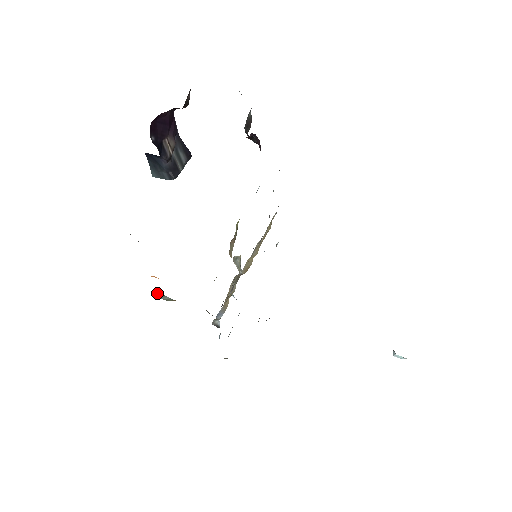
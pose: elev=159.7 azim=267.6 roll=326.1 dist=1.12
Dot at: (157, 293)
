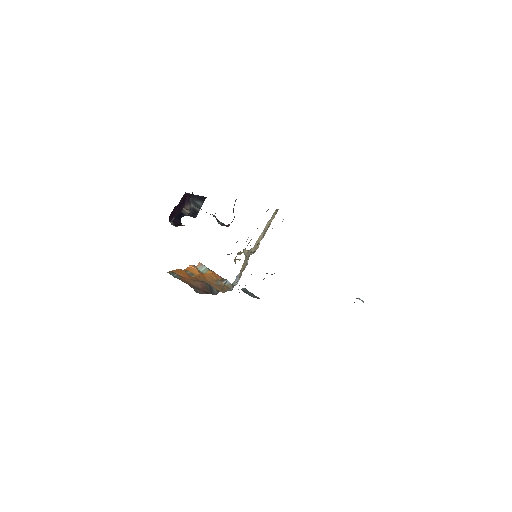
Dot at: (198, 263)
